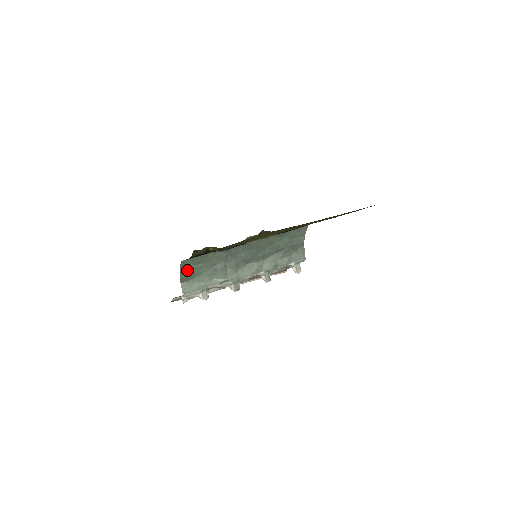
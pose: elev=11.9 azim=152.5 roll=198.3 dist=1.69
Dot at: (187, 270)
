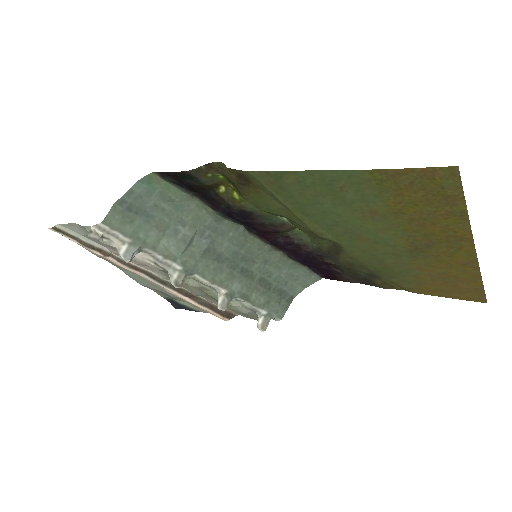
Dot at: (142, 194)
